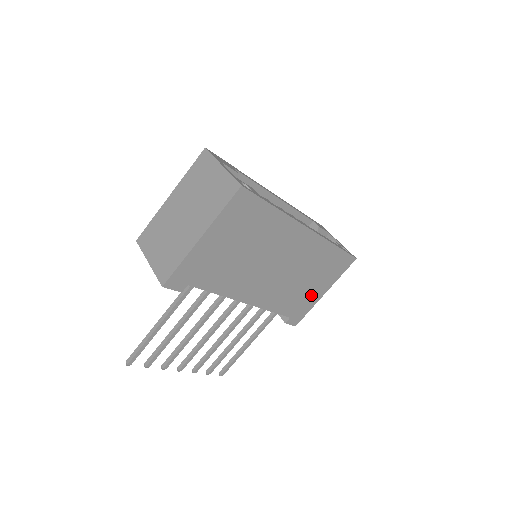
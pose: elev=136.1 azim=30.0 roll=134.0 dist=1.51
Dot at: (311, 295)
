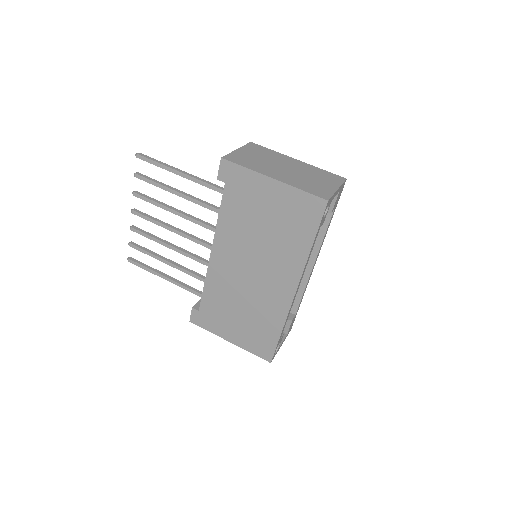
Dot at: (226, 325)
